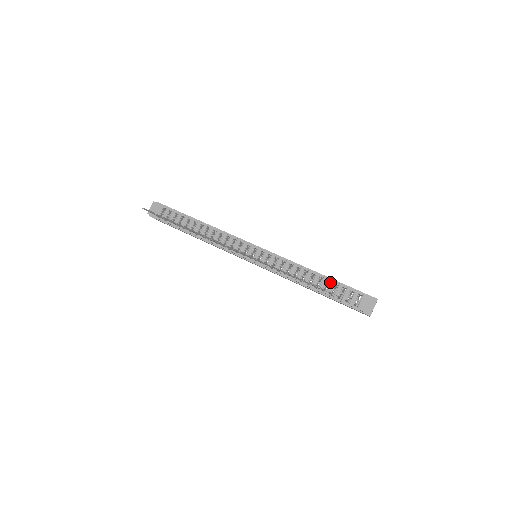
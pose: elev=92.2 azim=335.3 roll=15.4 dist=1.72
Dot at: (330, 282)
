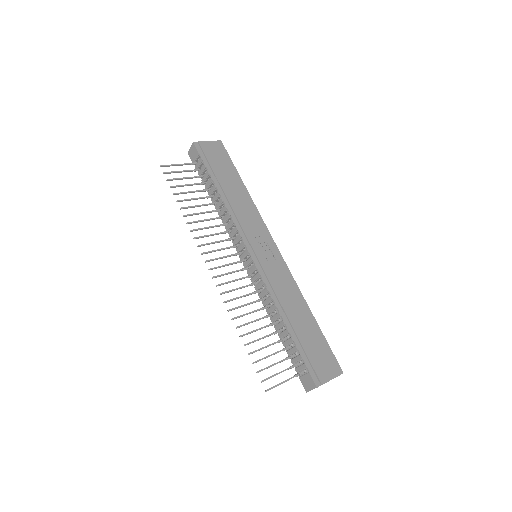
Dot at: (289, 337)
